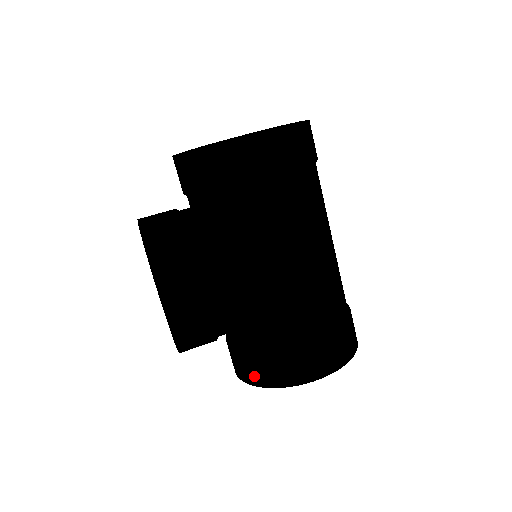
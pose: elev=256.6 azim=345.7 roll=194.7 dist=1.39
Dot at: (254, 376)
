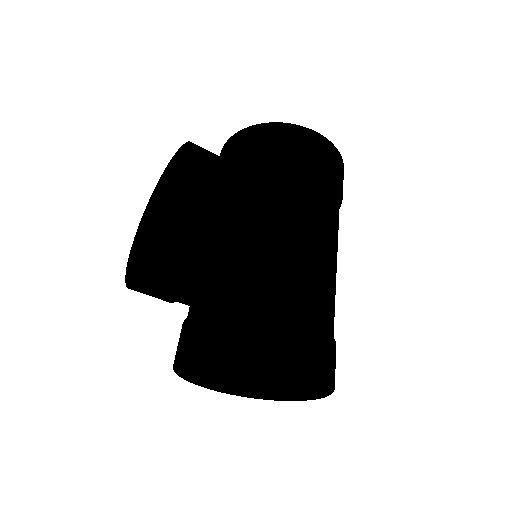
Dot at: (221, 340)
